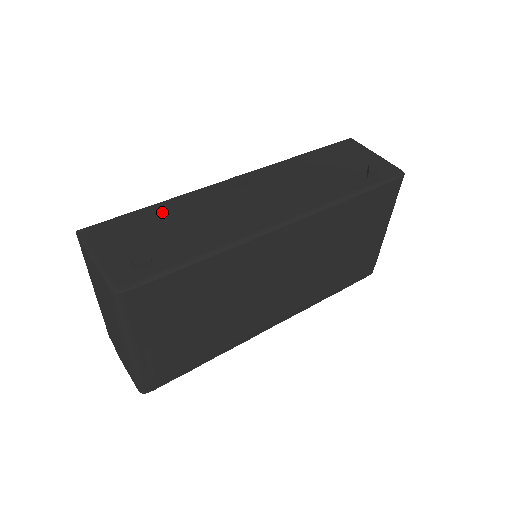
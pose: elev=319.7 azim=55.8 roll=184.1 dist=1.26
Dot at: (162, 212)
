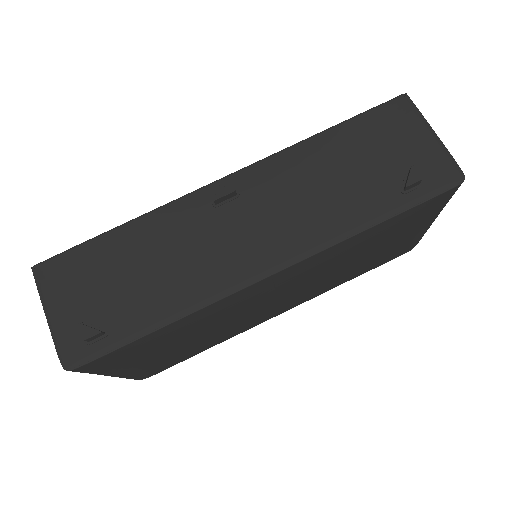
Dot at: (125, 242)
